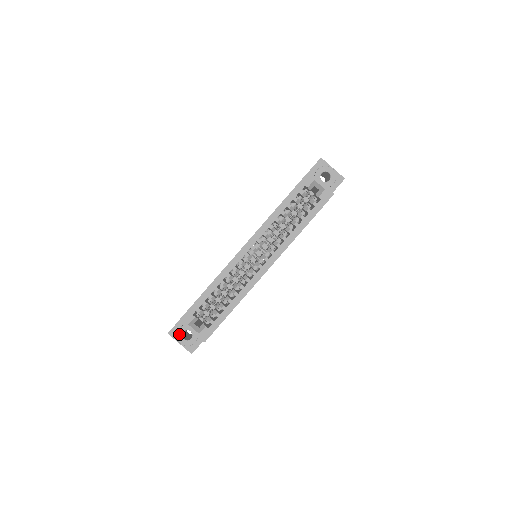
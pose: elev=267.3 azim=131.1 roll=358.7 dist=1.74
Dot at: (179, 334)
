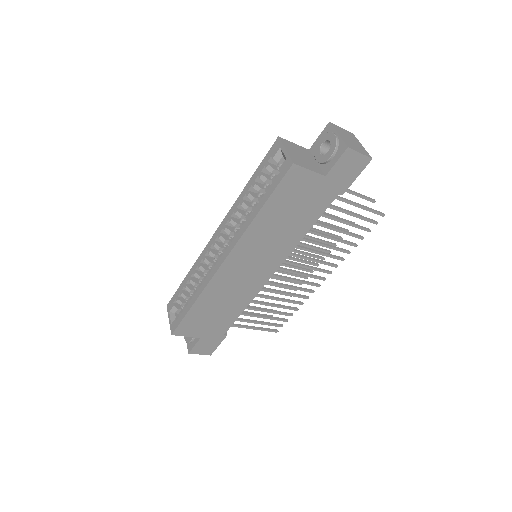
Dot at: occluded
